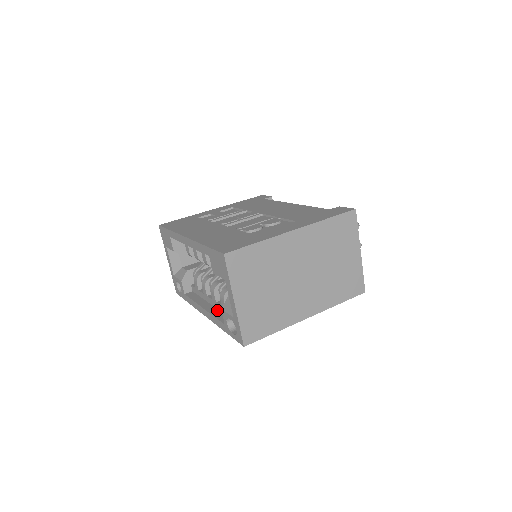
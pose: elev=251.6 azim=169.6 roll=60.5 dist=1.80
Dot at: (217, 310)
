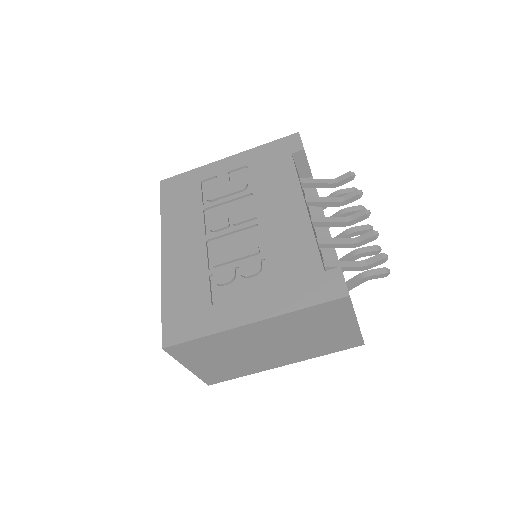
Dot at: occluded
